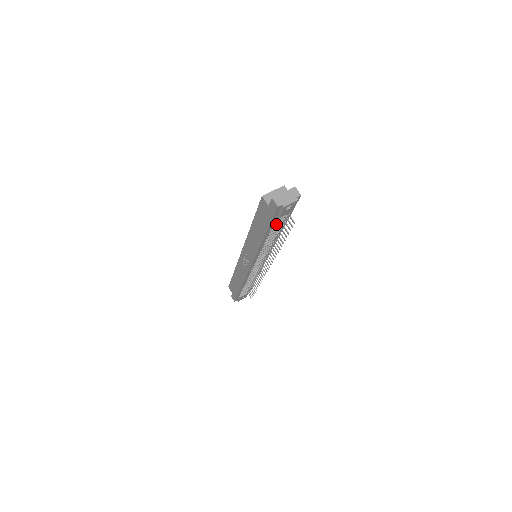
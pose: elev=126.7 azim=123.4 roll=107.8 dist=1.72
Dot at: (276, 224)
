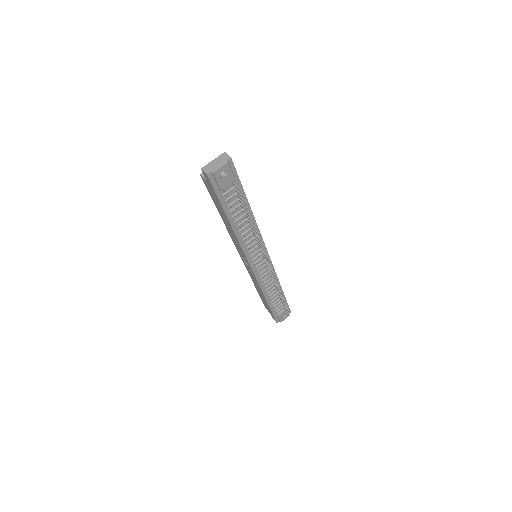
Dot at: (231, 202)
